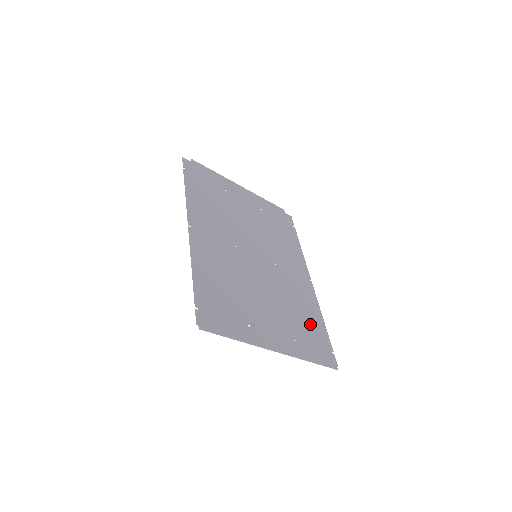
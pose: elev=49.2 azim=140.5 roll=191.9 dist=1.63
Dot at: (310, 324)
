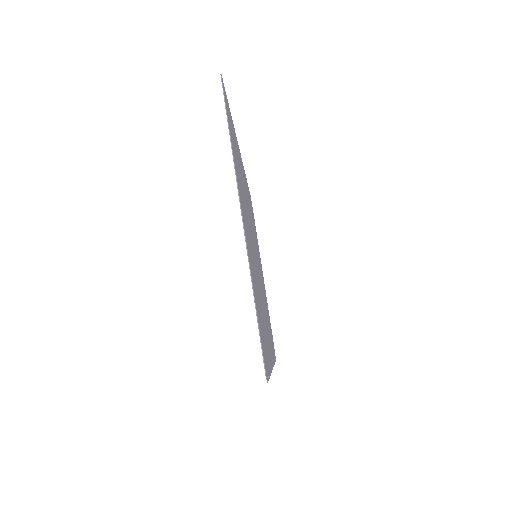
Dot at: occluded
